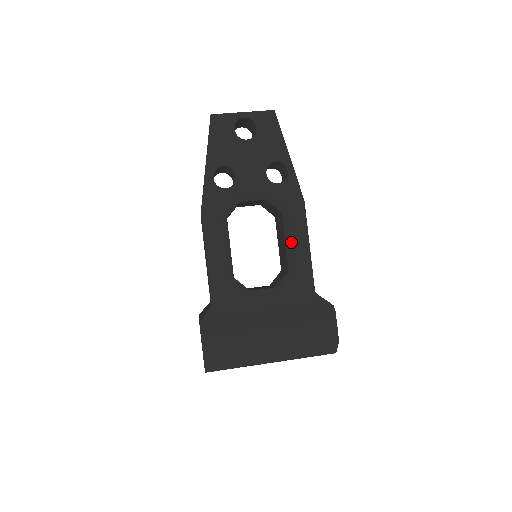
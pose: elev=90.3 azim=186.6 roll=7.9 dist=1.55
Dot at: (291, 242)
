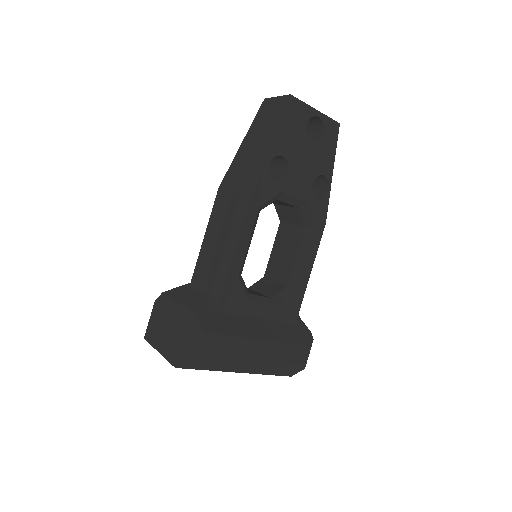
Dot at: (303, 259)
